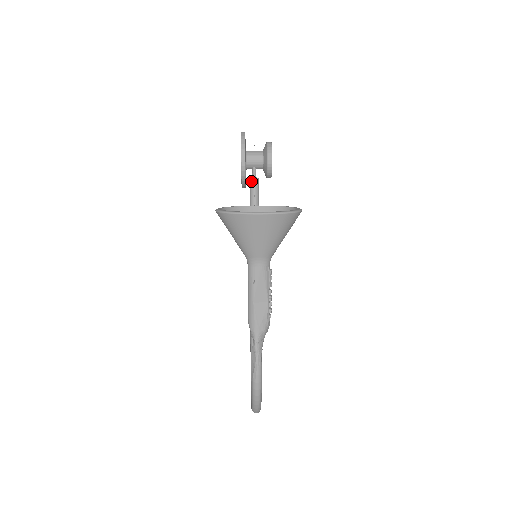
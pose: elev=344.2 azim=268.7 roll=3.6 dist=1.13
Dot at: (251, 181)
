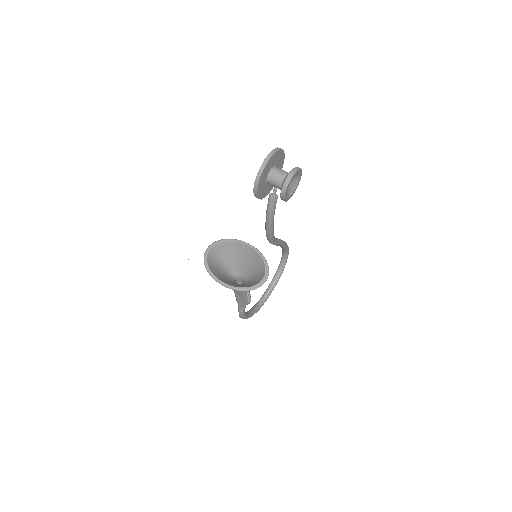
Dot at: (269, 198)
